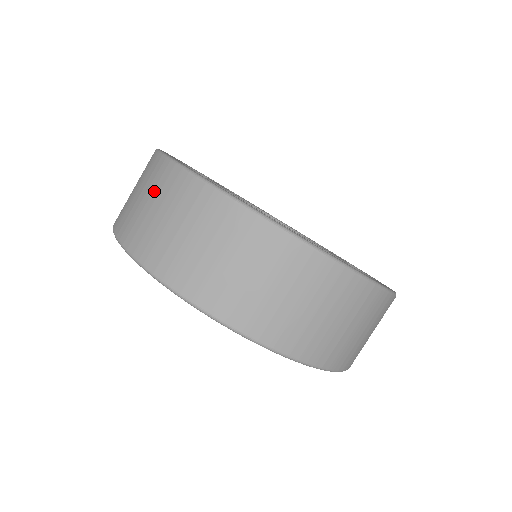
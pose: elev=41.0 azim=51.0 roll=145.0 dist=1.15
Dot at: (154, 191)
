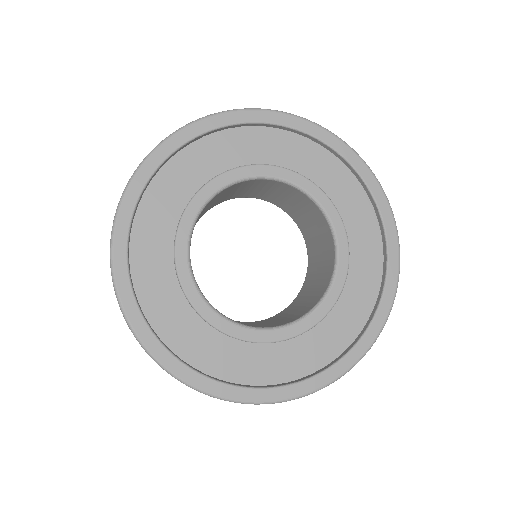
Dot at: occluded
